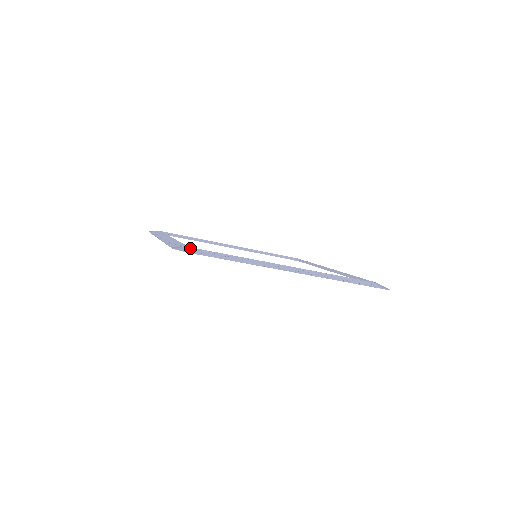
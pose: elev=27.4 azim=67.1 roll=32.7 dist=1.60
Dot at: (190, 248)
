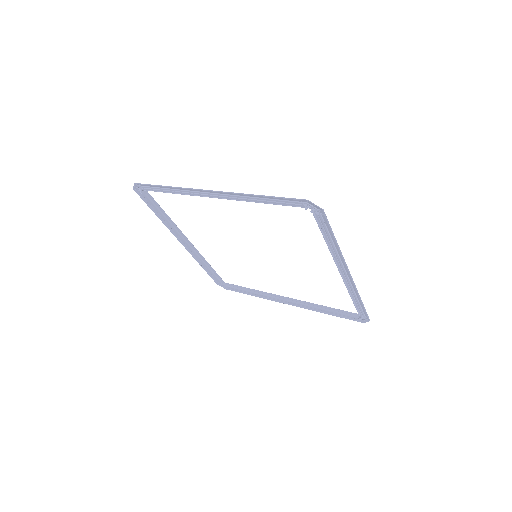
Dot at: (315, 208)
